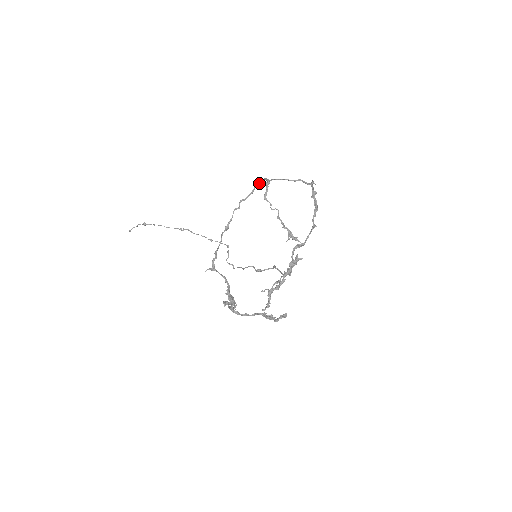
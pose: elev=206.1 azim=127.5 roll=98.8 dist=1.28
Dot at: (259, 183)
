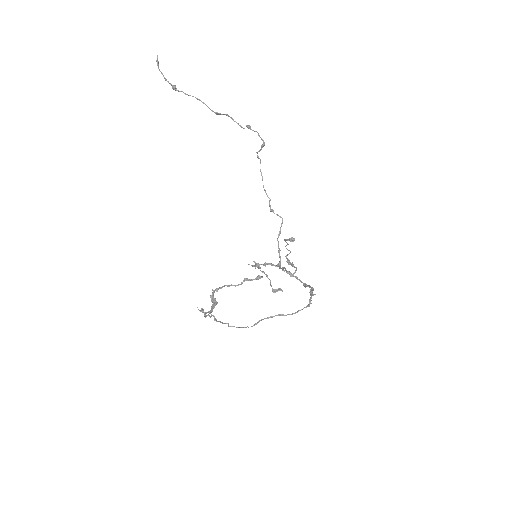
Dot at: occluded
